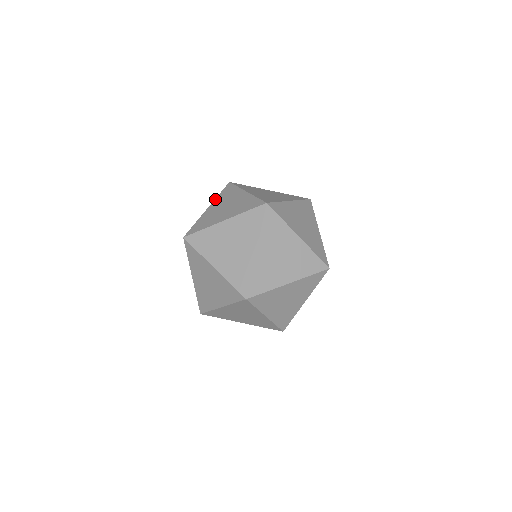
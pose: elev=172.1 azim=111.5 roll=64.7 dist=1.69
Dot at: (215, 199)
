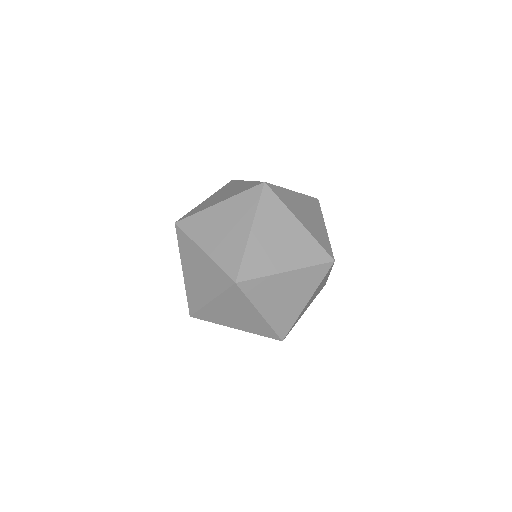
Dot at: (215, 192)
